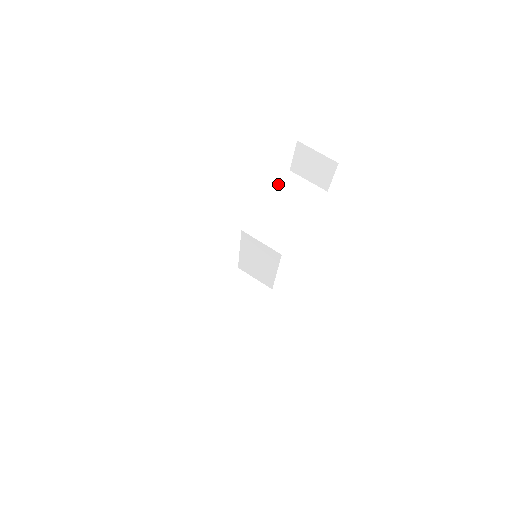
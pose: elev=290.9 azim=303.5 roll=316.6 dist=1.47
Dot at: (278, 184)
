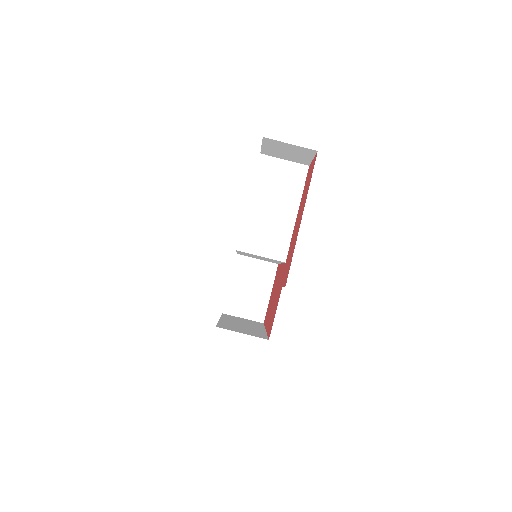
Dot at: (254, 177)
